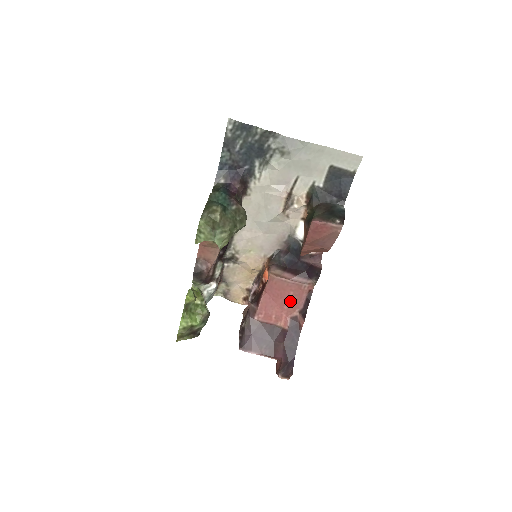
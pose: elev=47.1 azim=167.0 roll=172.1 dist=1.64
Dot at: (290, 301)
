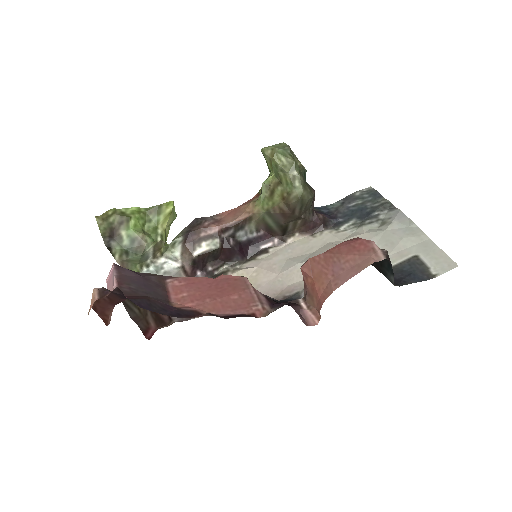
Dot at: (222, 301)
